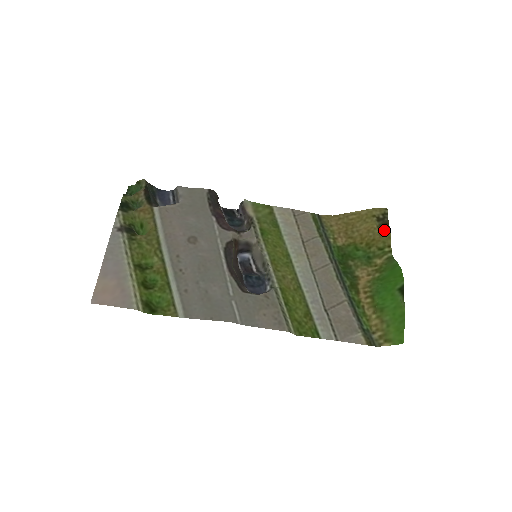
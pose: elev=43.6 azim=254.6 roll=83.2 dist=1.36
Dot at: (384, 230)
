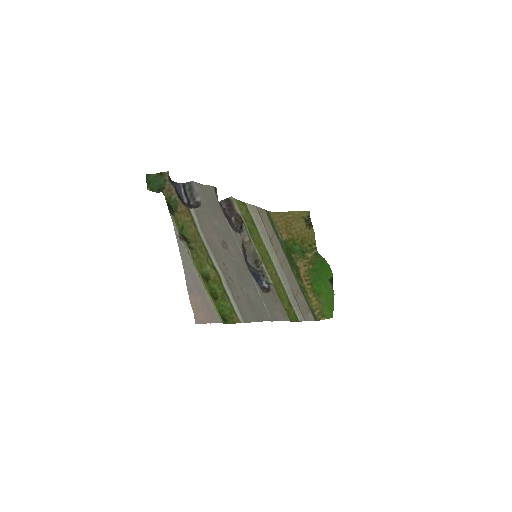
Dot at: (311, 230)
